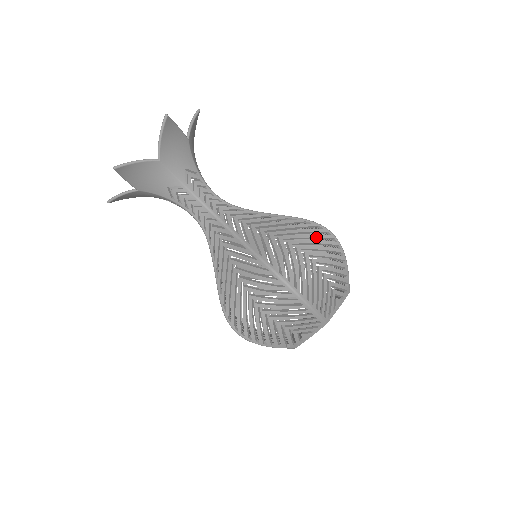
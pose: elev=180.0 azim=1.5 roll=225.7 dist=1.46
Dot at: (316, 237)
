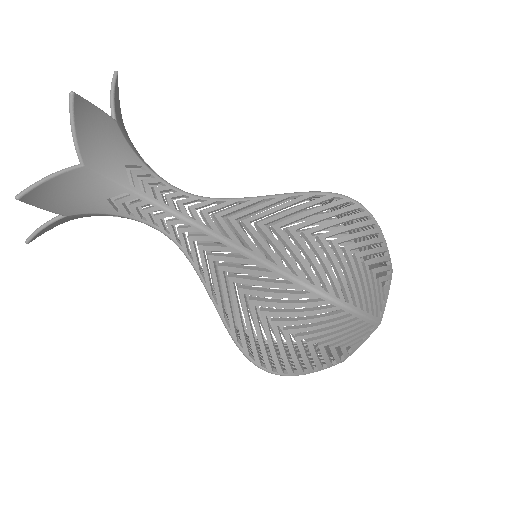
Dot at: (338, 214)
